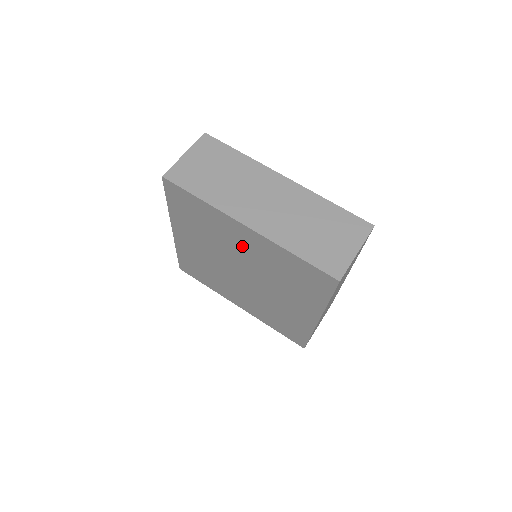
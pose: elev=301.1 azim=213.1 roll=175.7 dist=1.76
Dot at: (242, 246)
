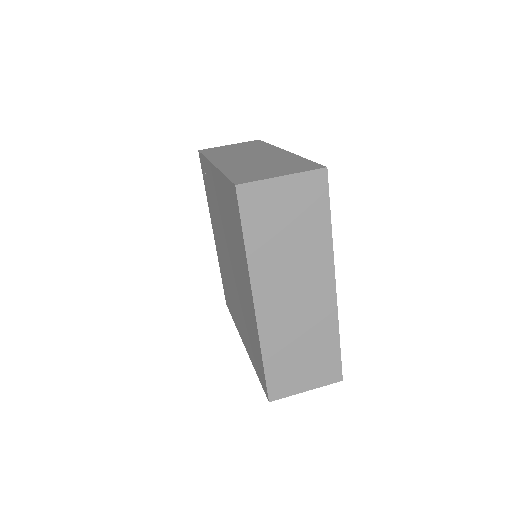
Dot at: (242, 282)
